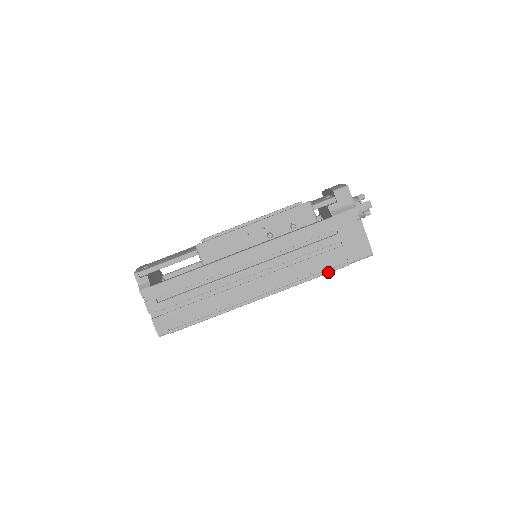
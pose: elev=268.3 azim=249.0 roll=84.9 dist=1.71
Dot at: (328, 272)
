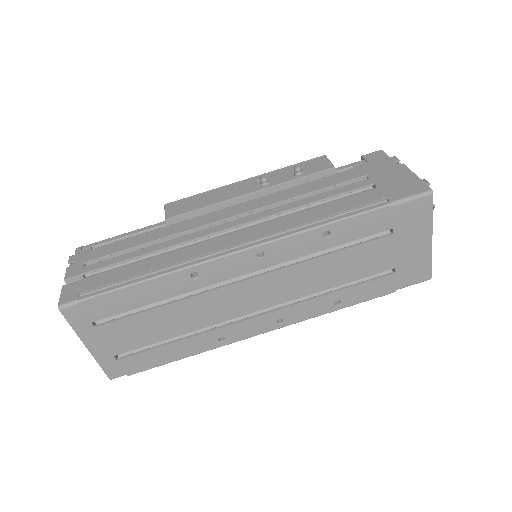
Dot at: (354, 214)
